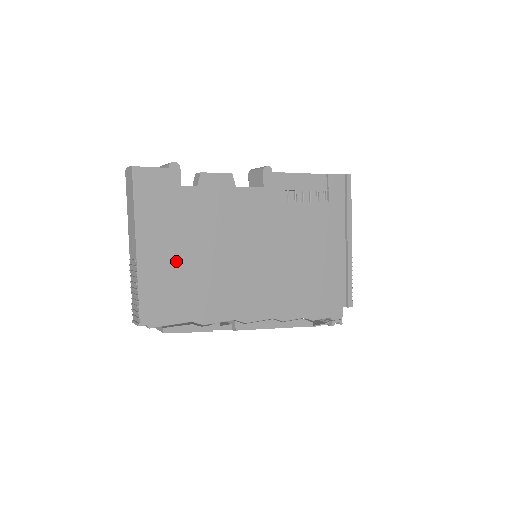
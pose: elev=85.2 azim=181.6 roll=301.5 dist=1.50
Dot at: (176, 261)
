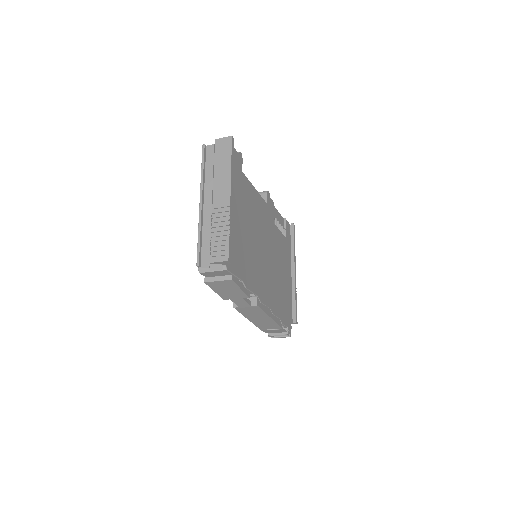
Dot at: (239, 225)
